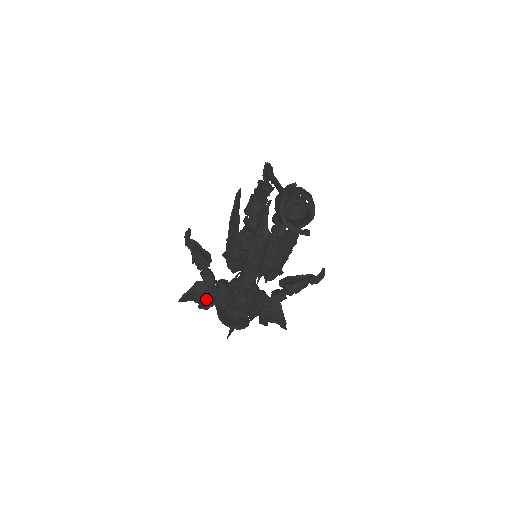
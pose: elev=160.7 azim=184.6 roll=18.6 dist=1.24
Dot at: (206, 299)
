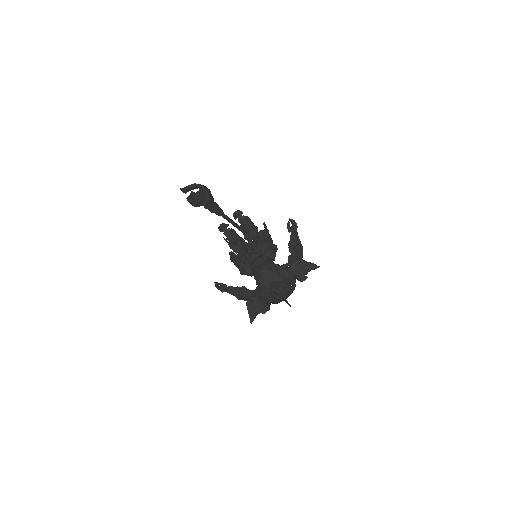
Dot at: (255, 301)
